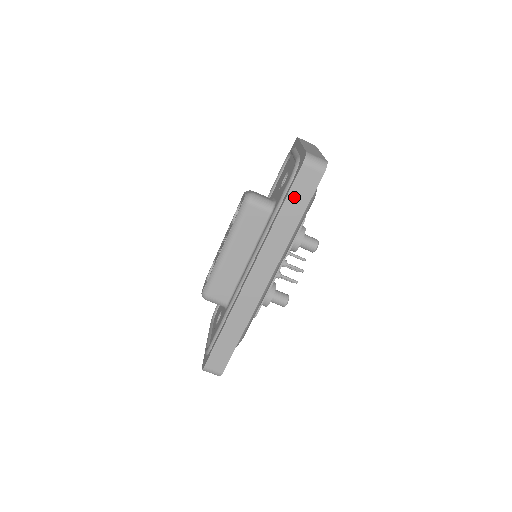
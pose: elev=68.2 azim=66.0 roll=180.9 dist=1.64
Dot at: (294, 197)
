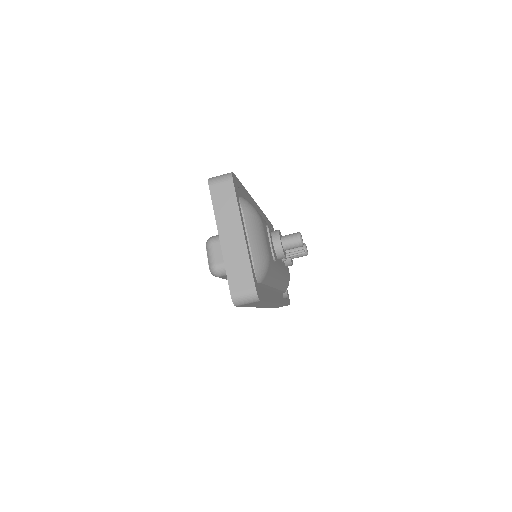
Dot at: (250, 305)
